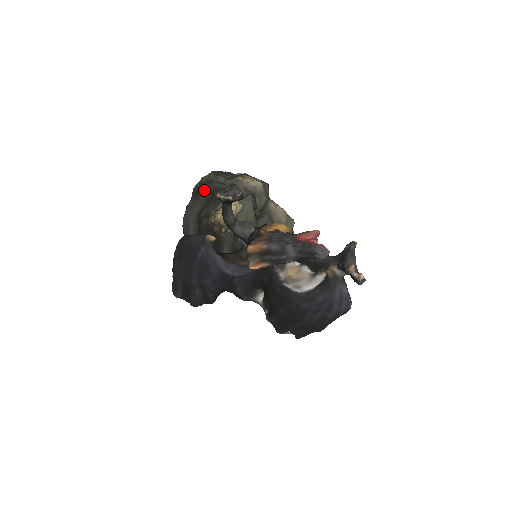
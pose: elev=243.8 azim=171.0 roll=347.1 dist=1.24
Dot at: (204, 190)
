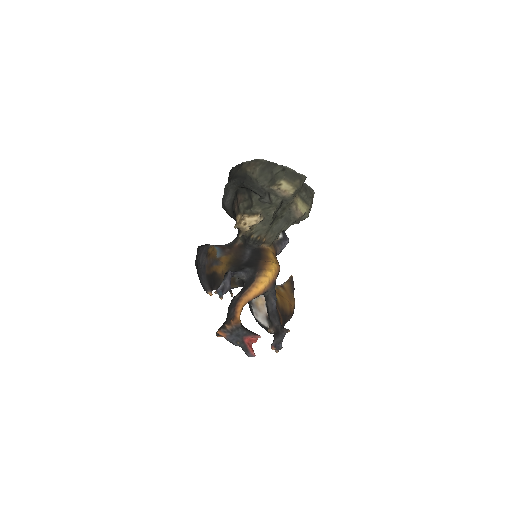
Dot at: (244, 186)
